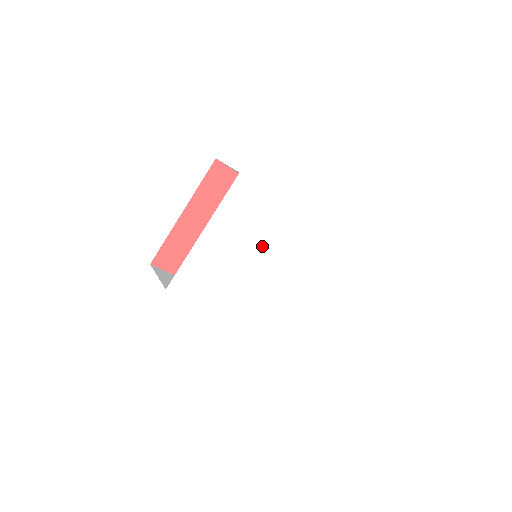
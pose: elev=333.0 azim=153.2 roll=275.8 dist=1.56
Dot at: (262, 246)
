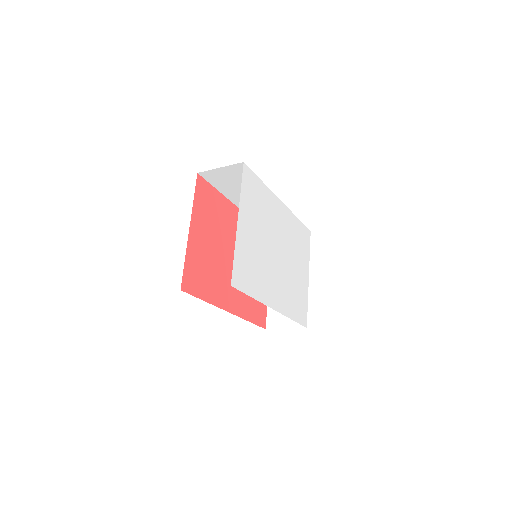
Dot at: (270, 233)
